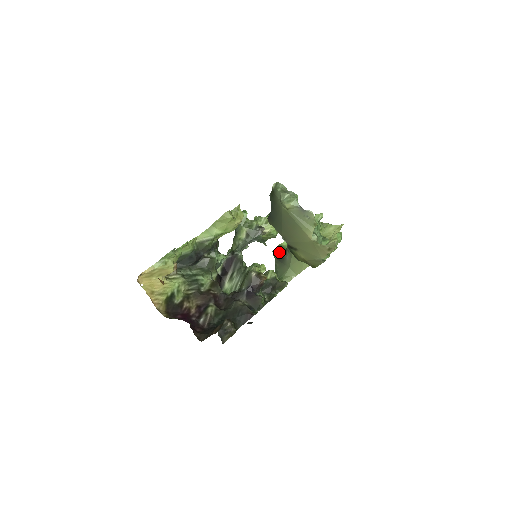
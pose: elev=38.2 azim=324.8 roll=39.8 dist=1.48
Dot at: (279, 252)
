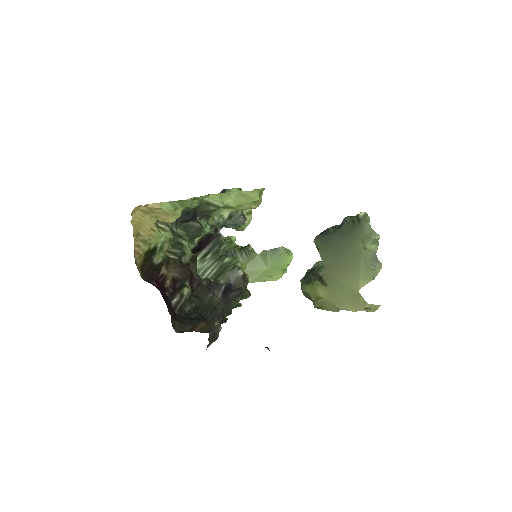
Dot at: (228, 246)
